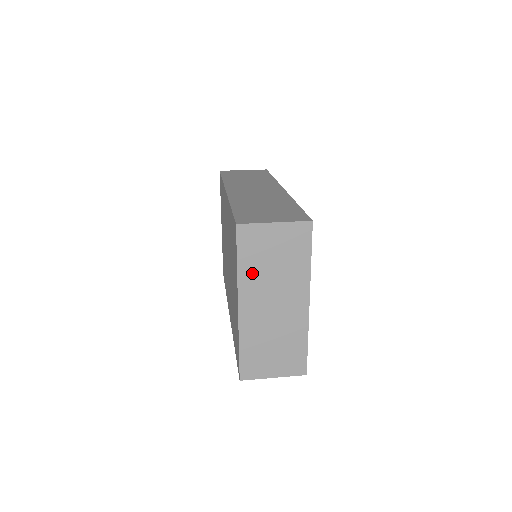
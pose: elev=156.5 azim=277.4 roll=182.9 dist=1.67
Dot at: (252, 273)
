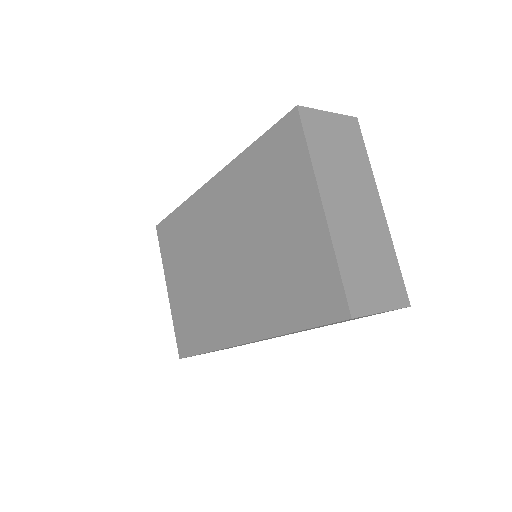
Dot at: (325, 164)
